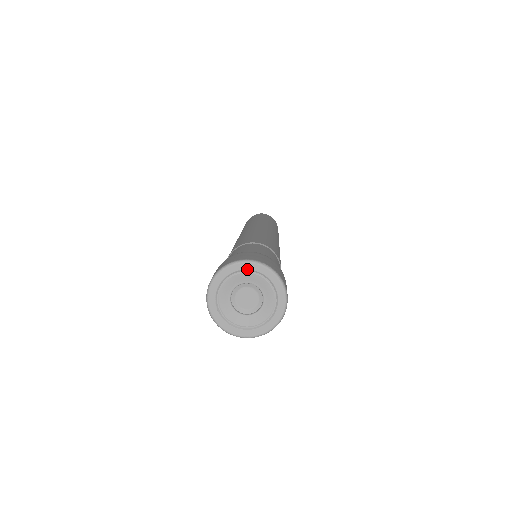
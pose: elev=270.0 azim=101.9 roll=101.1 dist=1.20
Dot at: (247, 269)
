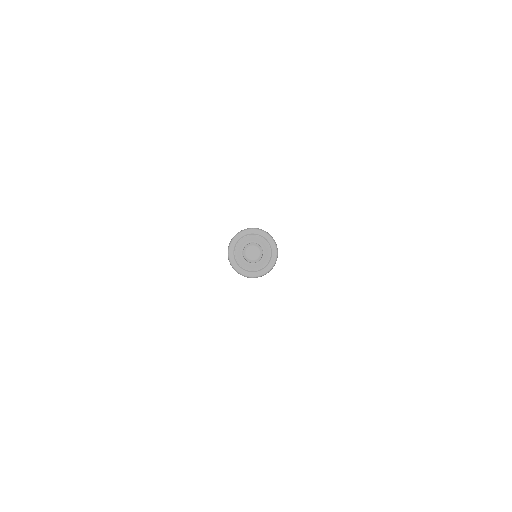
Dot at: (245, 235)
